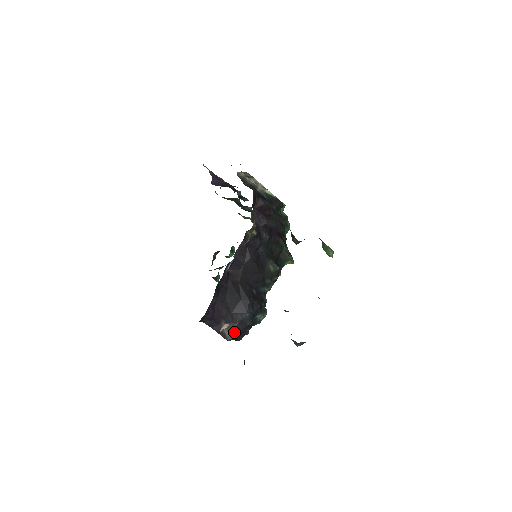
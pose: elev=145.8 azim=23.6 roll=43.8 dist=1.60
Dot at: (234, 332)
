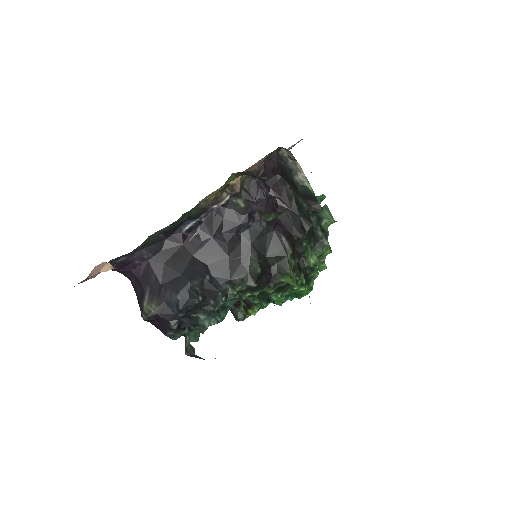
Dot at: (154, 311)
